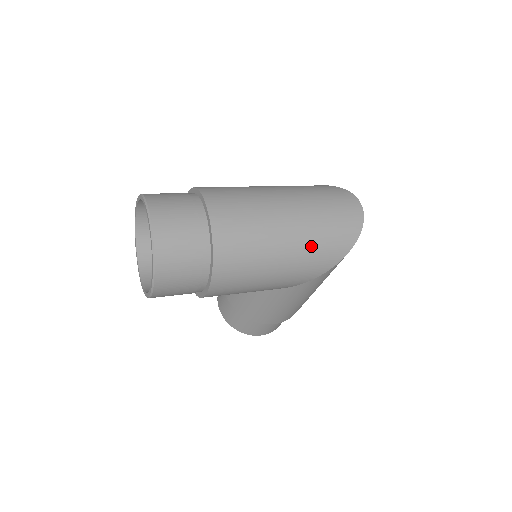
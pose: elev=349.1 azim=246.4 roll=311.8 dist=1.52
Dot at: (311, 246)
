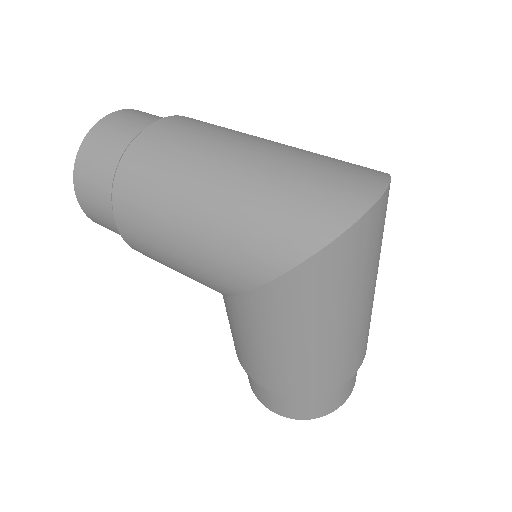
Dot at: (238, 217)
